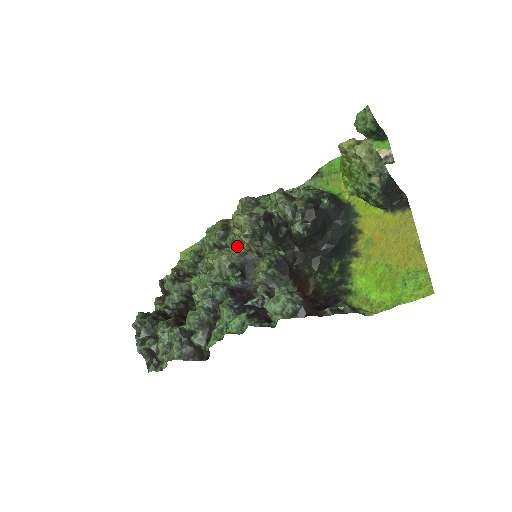
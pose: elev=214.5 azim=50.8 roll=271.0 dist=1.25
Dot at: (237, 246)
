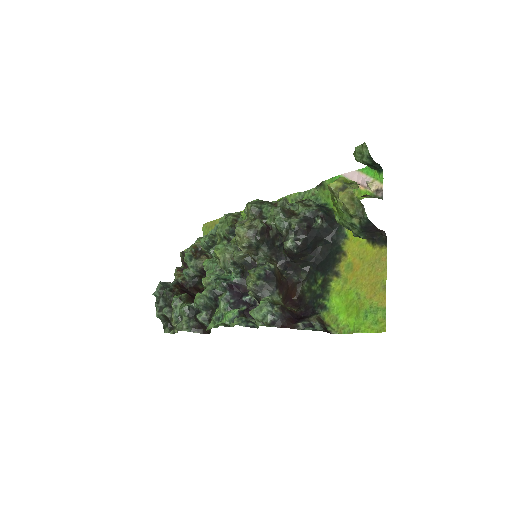
Dot at: occluded
